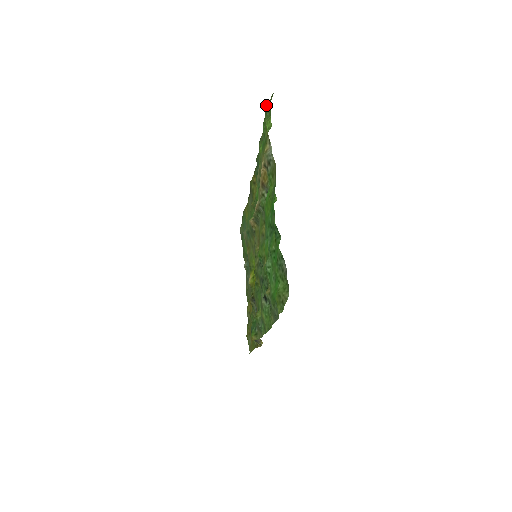
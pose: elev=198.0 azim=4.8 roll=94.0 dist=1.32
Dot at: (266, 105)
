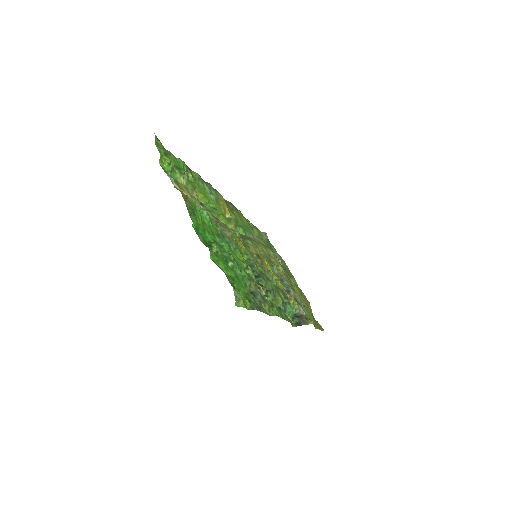
Dot at: occluded
